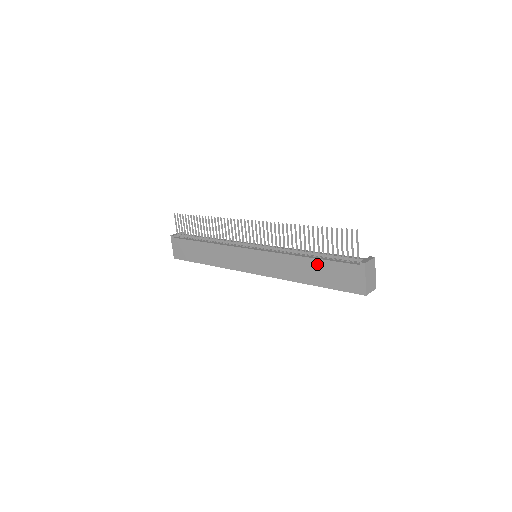
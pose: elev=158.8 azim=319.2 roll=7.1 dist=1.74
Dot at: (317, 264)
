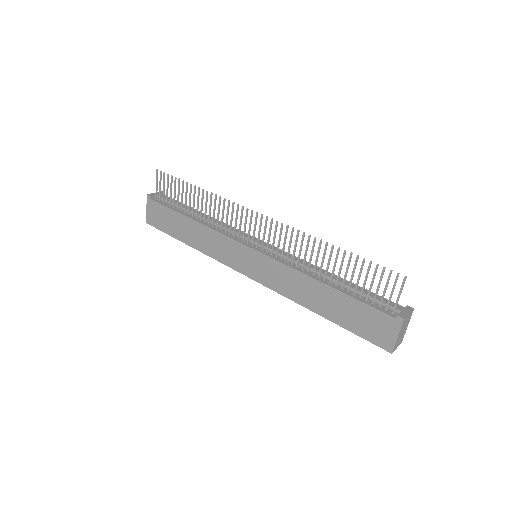
Dot at: (338, 297)
